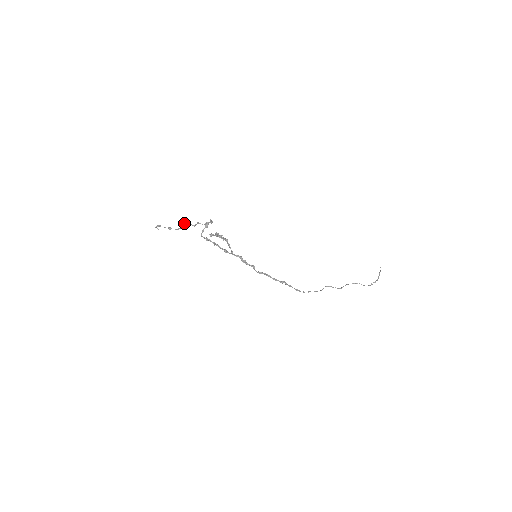
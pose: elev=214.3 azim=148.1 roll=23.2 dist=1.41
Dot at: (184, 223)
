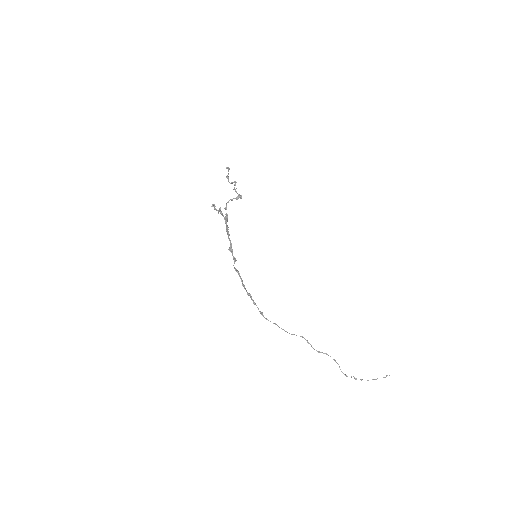
Dot at: (234, 181)
